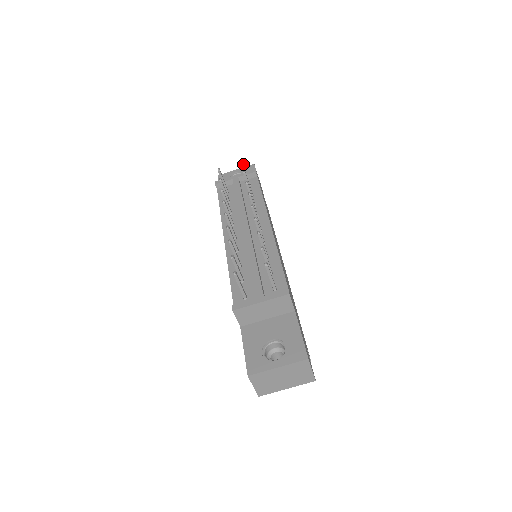
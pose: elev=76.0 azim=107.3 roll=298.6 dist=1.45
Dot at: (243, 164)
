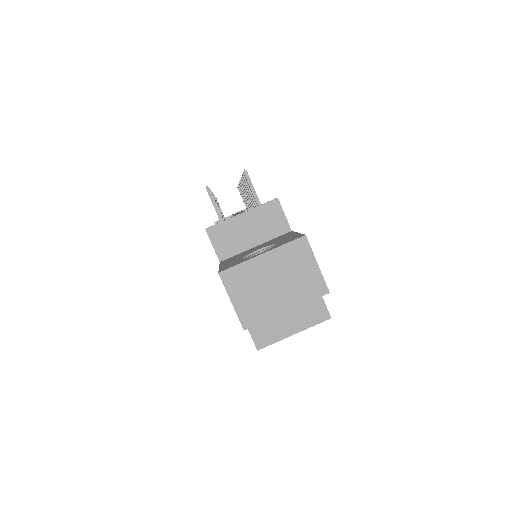
Dot at: occluded
